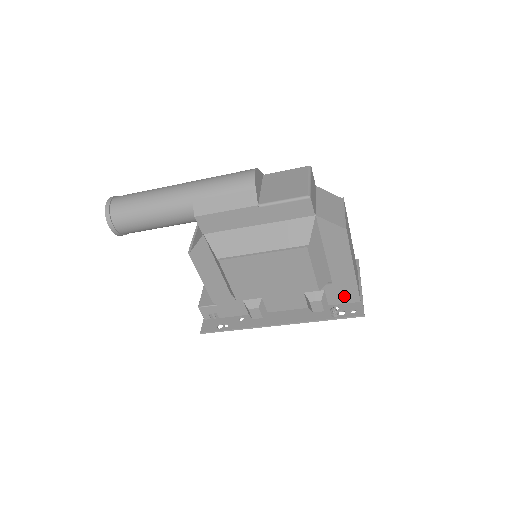
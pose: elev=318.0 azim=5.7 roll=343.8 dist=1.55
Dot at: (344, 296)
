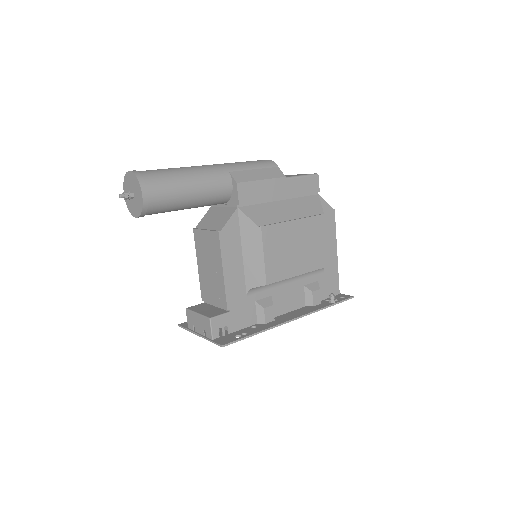
Dot at: (330, 288)
